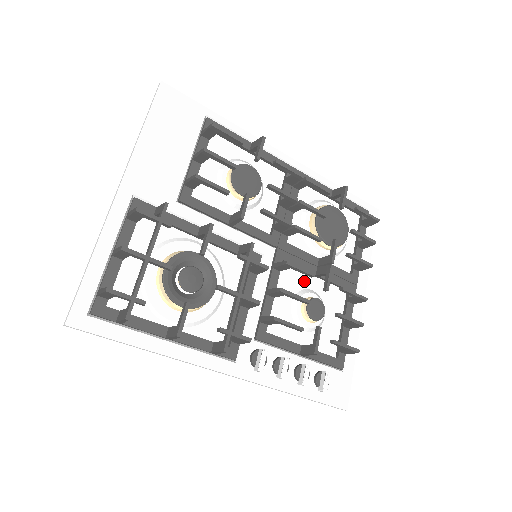
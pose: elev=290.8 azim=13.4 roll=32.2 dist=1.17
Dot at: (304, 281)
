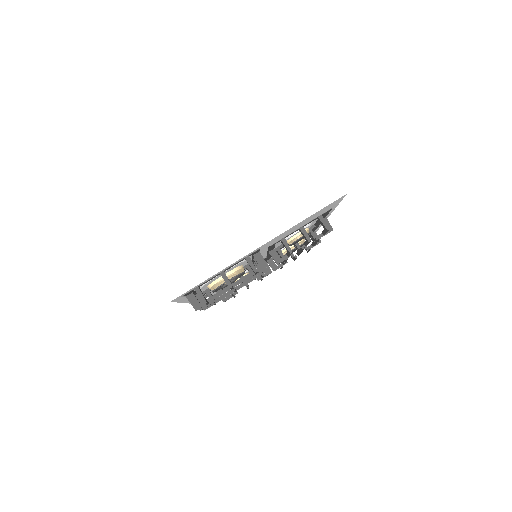
Dot at: occluded
